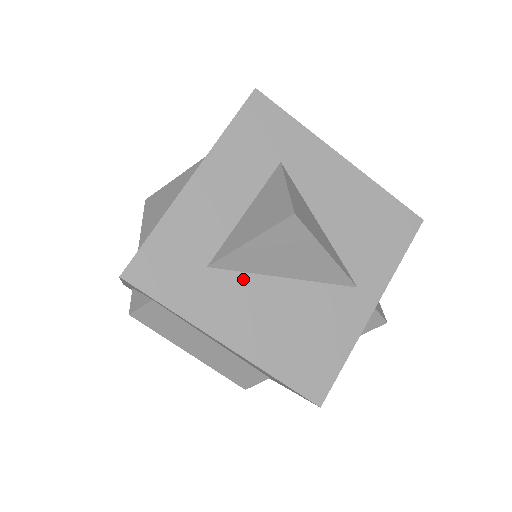
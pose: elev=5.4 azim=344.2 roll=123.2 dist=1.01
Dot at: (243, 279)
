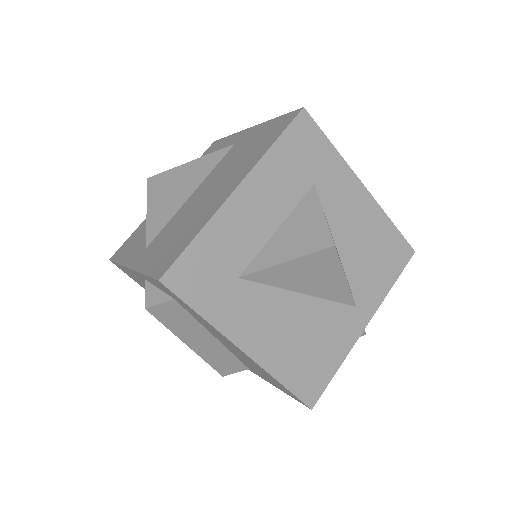
Dot at: (267, 292)
